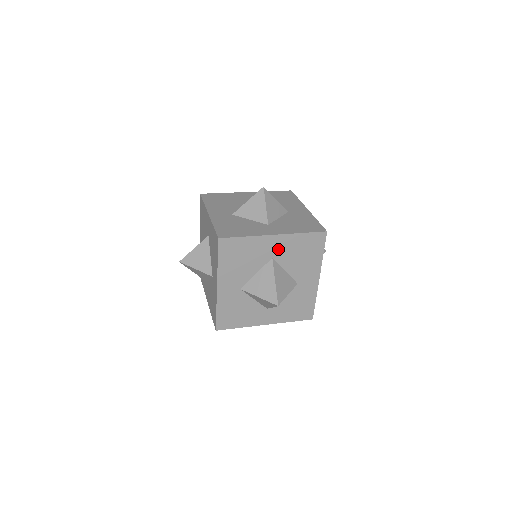
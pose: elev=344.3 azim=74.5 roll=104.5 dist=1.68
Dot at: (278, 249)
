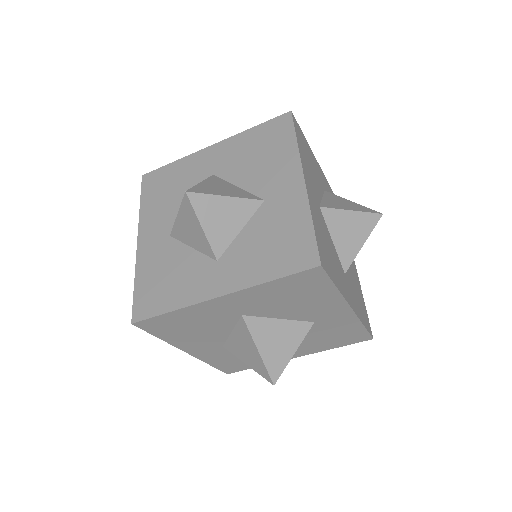
Dot at: (220, 161)
